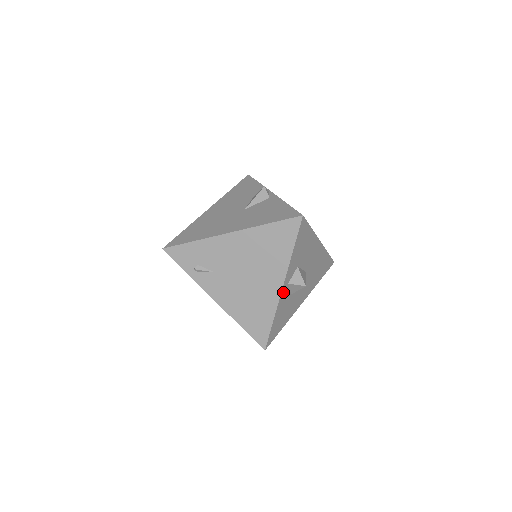
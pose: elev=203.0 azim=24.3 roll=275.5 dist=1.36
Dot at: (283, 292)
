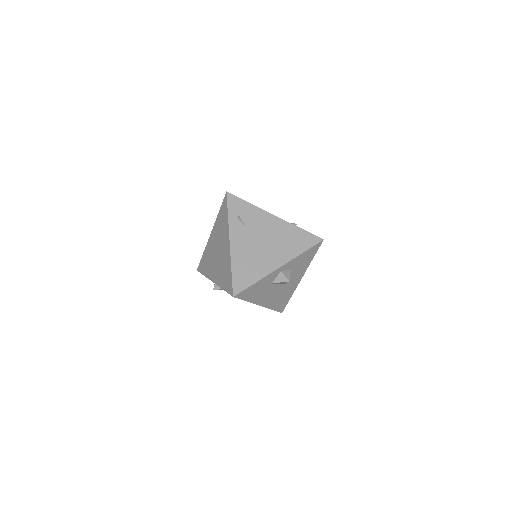
Dot at: (276, 272)
